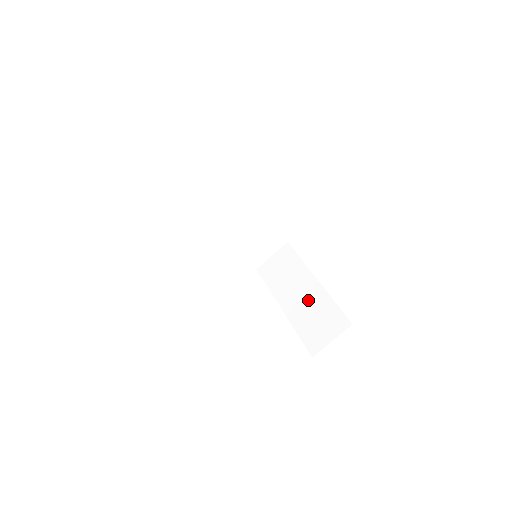
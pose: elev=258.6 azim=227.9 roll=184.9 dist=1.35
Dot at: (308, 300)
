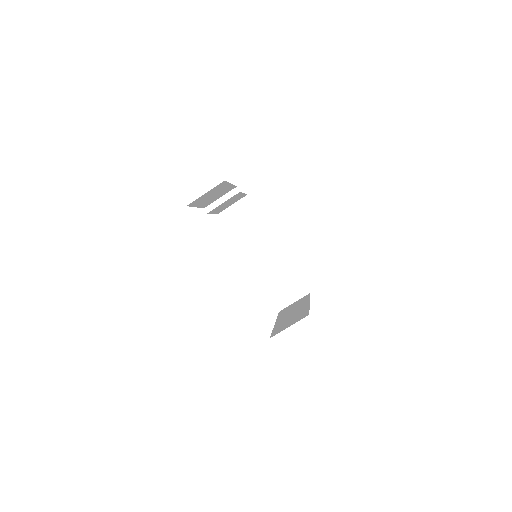
Dot at: (294, 313)
